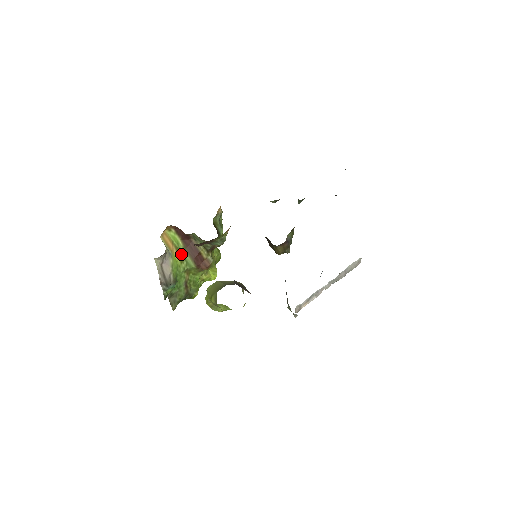
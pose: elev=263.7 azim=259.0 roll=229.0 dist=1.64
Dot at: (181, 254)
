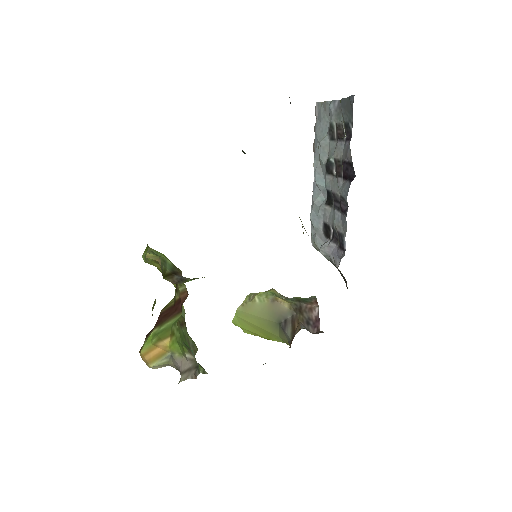
Dot at: (165, 332)
